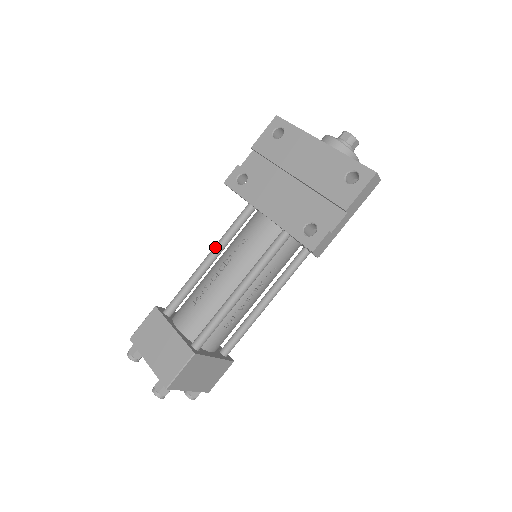
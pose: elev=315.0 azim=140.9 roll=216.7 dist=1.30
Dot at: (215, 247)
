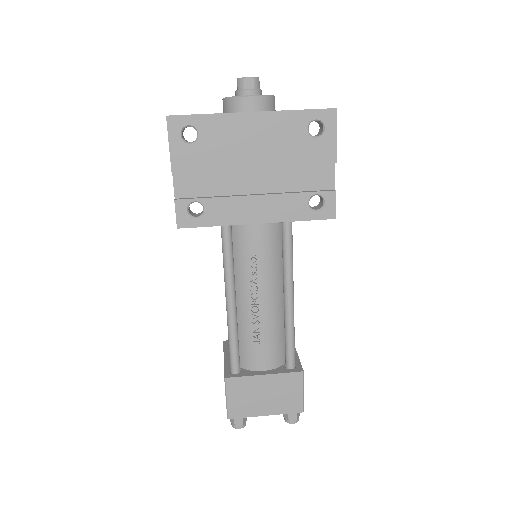
Dot at: (229, 287)
